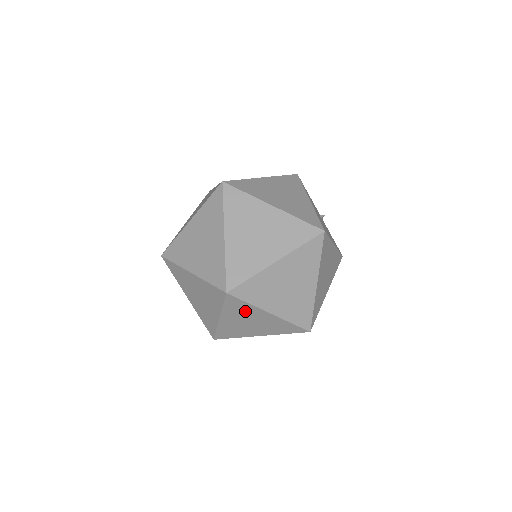
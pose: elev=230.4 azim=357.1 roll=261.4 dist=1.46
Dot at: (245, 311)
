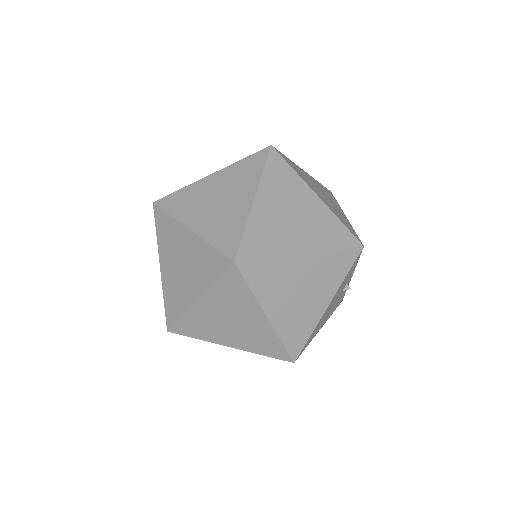
Dot at: occluded
